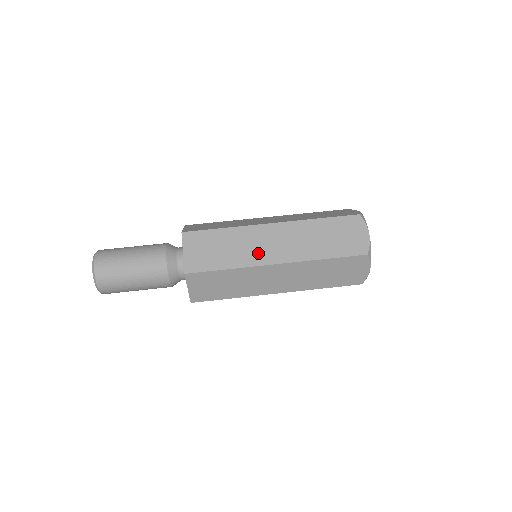
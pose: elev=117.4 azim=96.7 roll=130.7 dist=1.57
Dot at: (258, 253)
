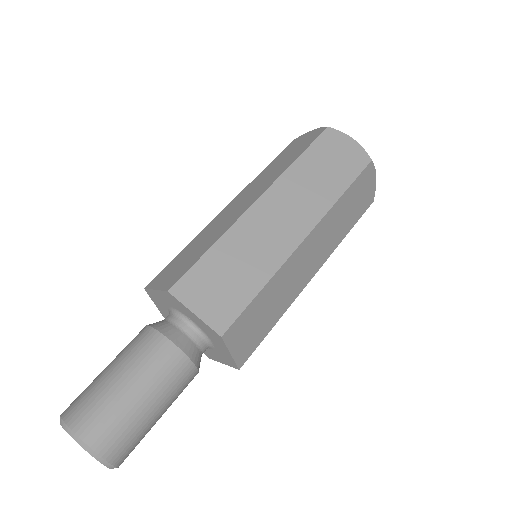
Dot at: (232, 216)
